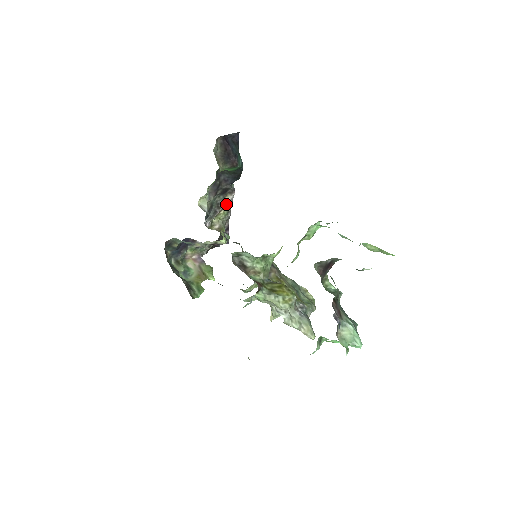
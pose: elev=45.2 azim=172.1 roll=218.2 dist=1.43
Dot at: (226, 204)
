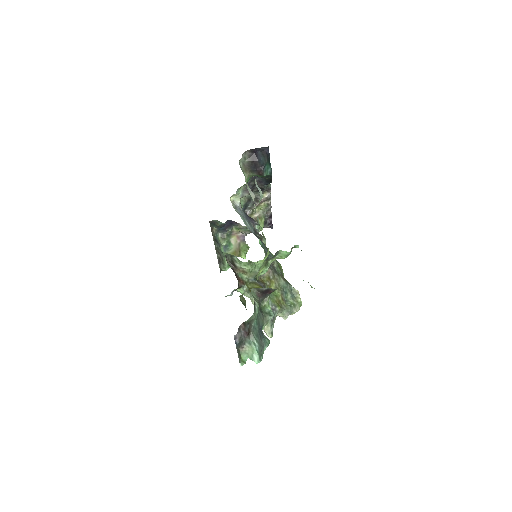
Dot at: (264, 199)
